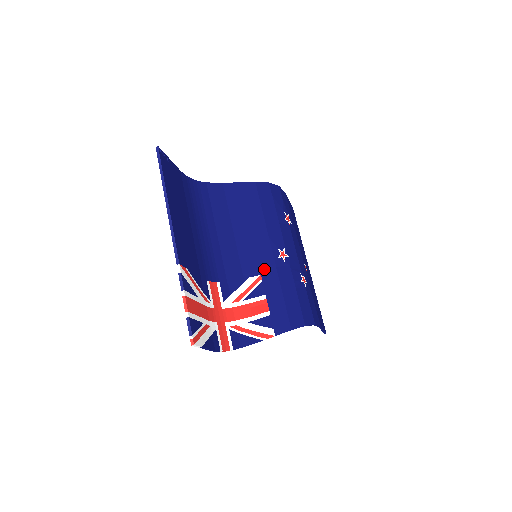
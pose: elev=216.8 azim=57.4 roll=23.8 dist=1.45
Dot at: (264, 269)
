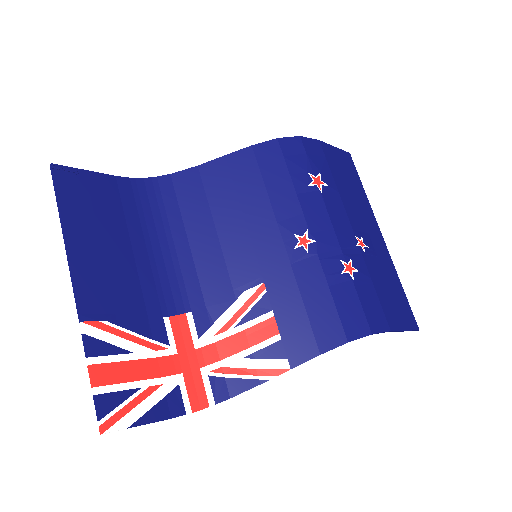
Dot at: (269, 272)
